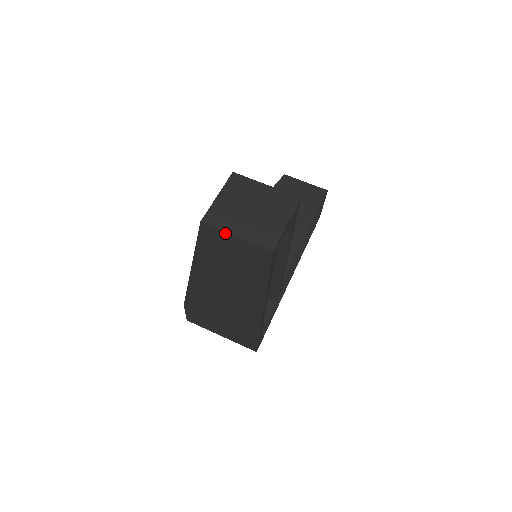
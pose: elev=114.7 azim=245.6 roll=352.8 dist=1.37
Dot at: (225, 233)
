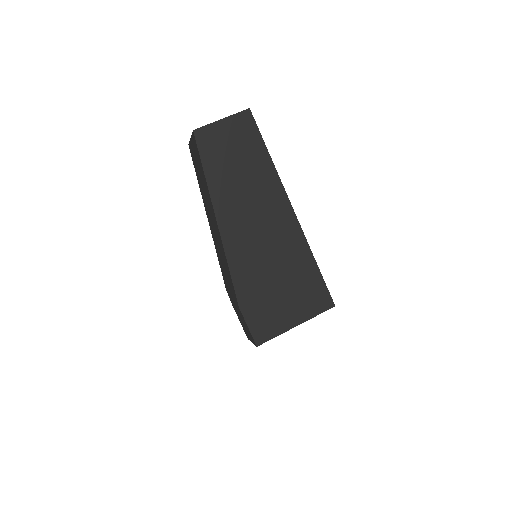
Dot at: (214, 124)
